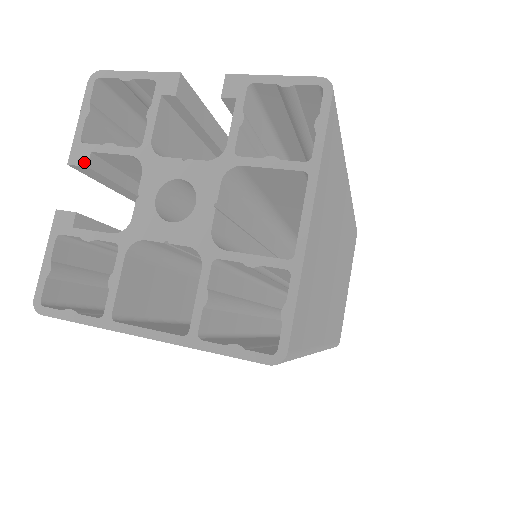
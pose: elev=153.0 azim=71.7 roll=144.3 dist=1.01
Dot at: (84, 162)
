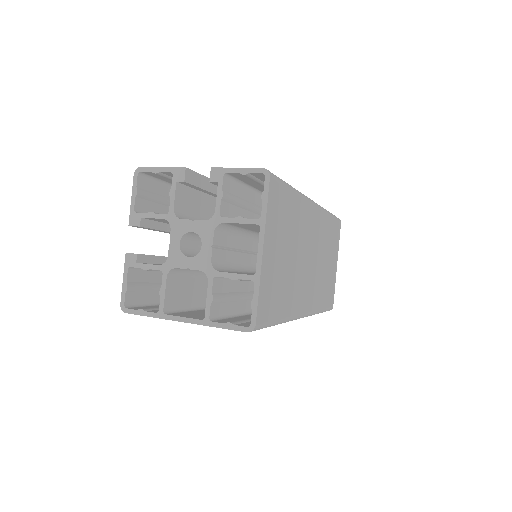
Dot at: (138, 224)
